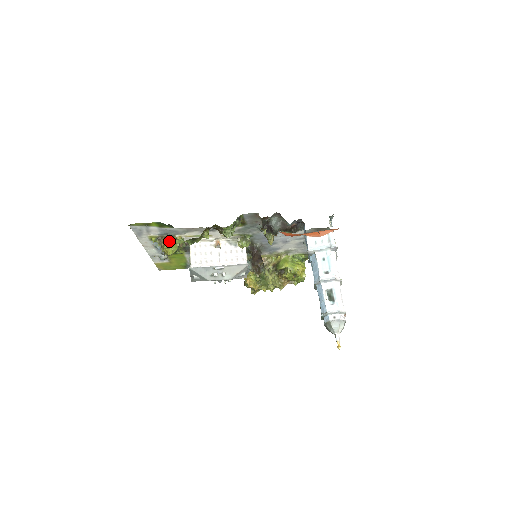
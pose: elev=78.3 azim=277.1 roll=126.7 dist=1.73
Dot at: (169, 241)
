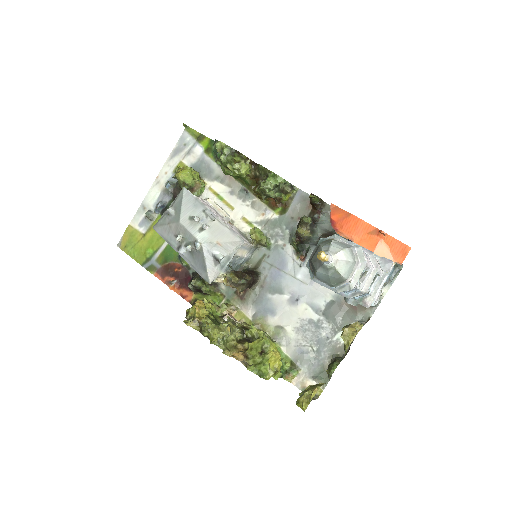
Dot at: (194, 170)
